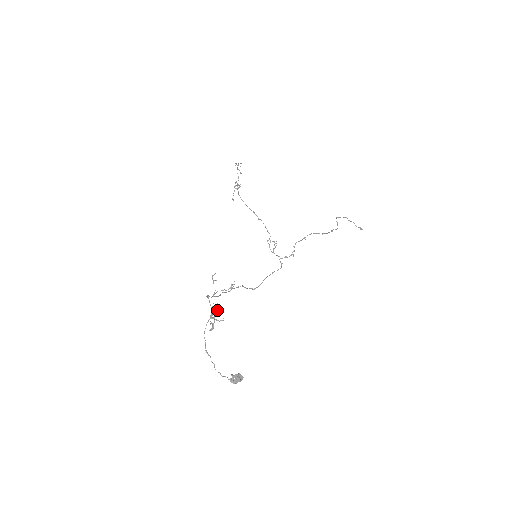
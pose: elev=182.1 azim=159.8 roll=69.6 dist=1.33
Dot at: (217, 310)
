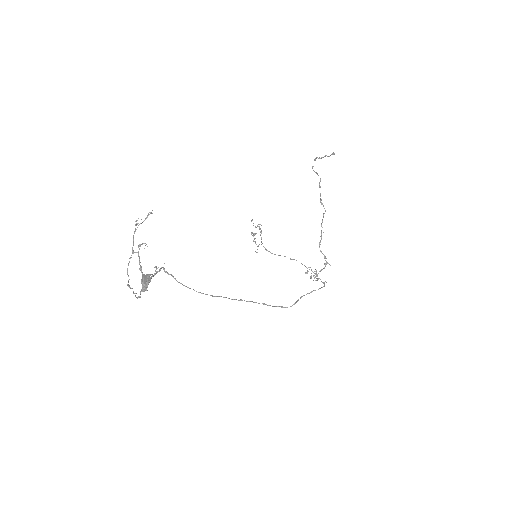
Dot at: (140, 246)
